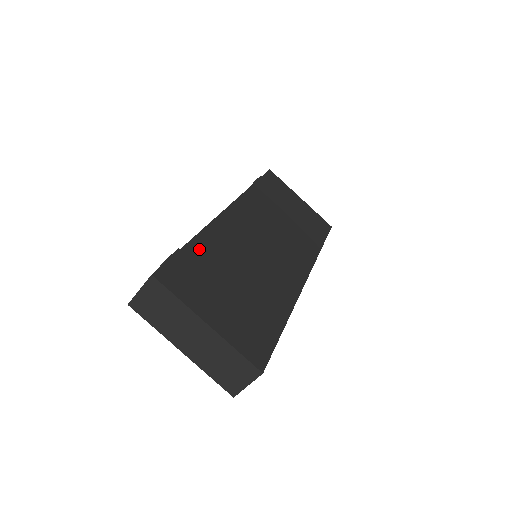
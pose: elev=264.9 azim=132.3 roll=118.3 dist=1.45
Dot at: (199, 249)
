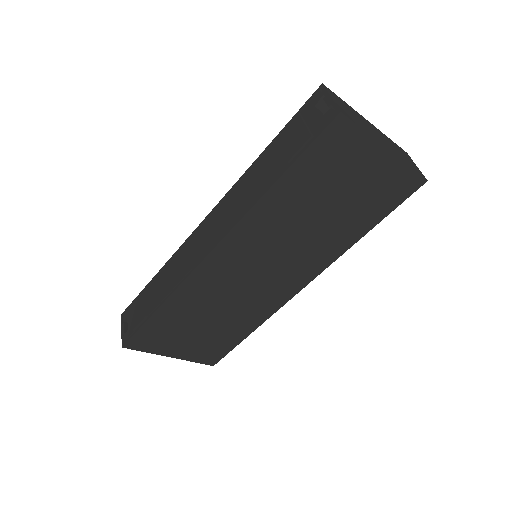
Dot at: (166, 314)
